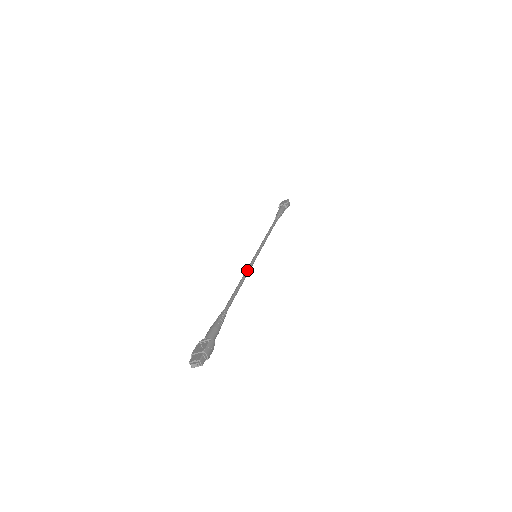
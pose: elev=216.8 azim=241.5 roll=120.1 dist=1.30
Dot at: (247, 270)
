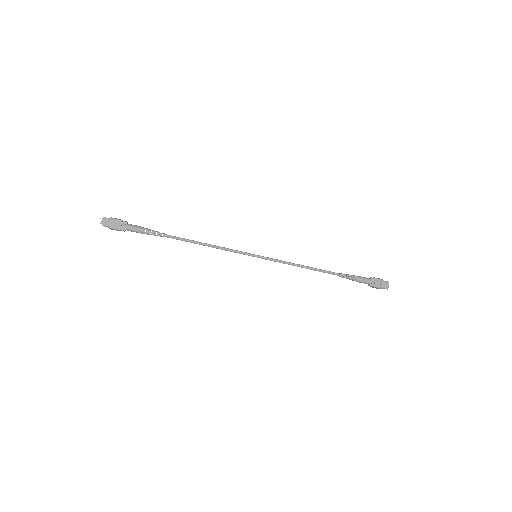
Dot at: (226, 249)
